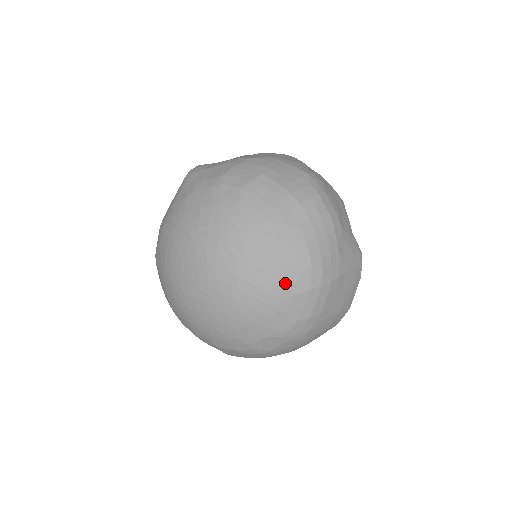
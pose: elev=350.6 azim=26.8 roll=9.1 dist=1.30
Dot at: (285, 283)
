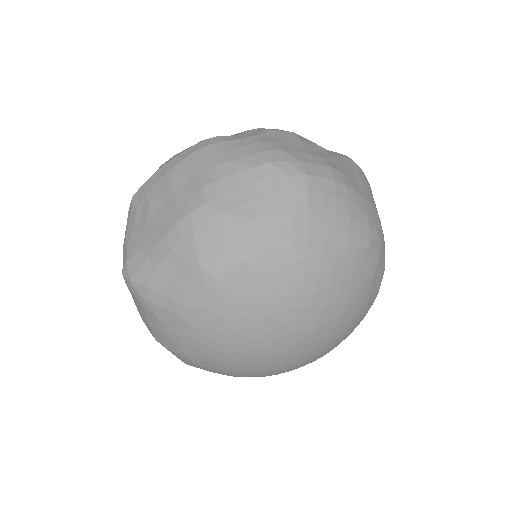
Dot at: (363, 281)
